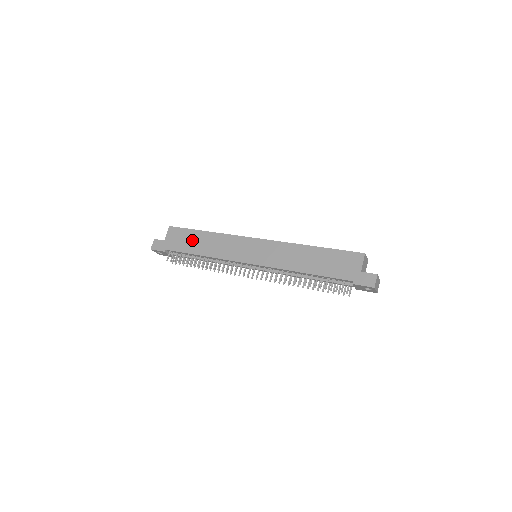
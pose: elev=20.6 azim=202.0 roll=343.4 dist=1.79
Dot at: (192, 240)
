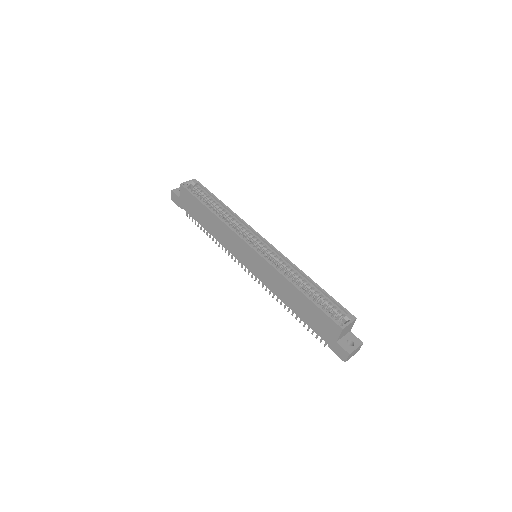
Dot at: (200, 212)
